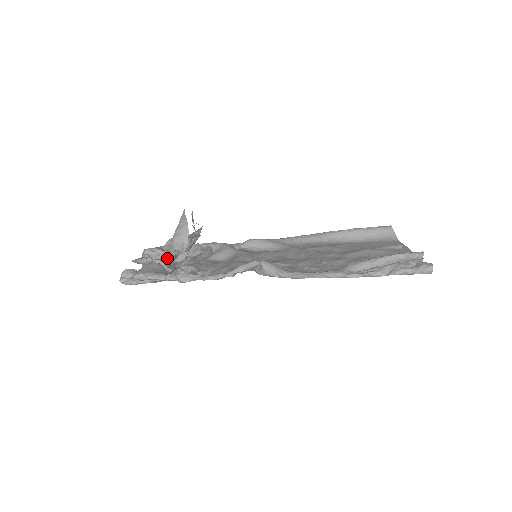
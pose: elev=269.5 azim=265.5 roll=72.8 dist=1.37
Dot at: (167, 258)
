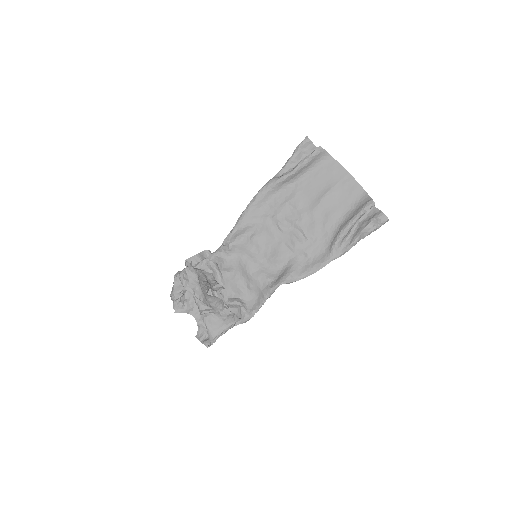
Dot at: occluded
